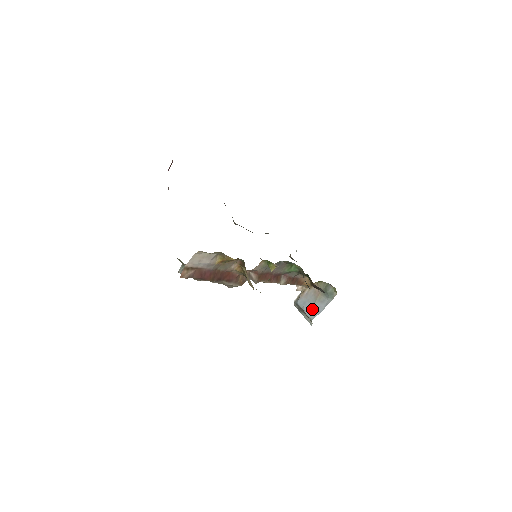
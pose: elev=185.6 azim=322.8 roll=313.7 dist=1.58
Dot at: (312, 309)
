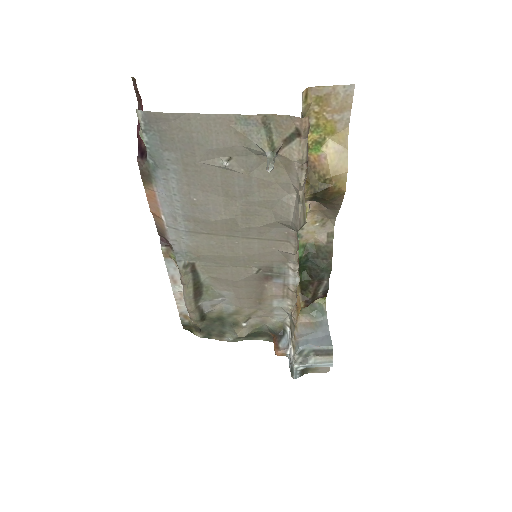
Dot at: (320, 338)
